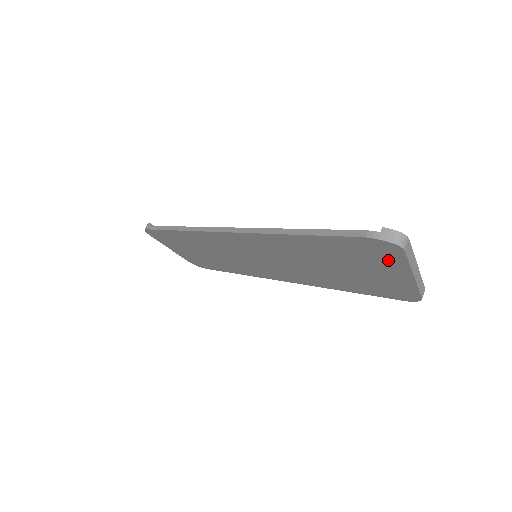
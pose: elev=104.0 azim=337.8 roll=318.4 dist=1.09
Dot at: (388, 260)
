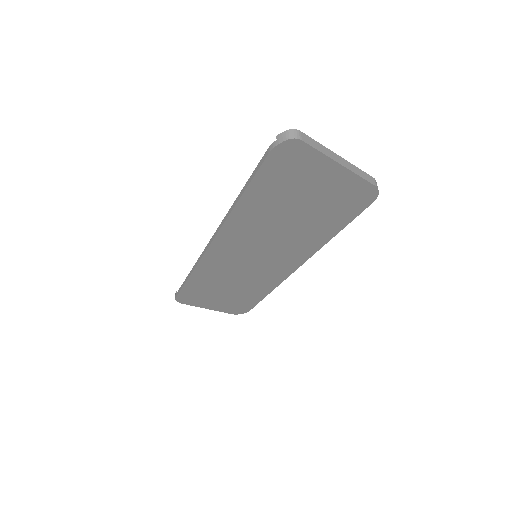
Dot at: (308, 162)
